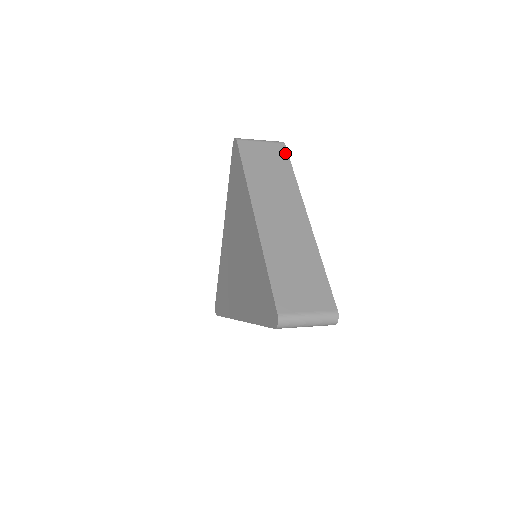
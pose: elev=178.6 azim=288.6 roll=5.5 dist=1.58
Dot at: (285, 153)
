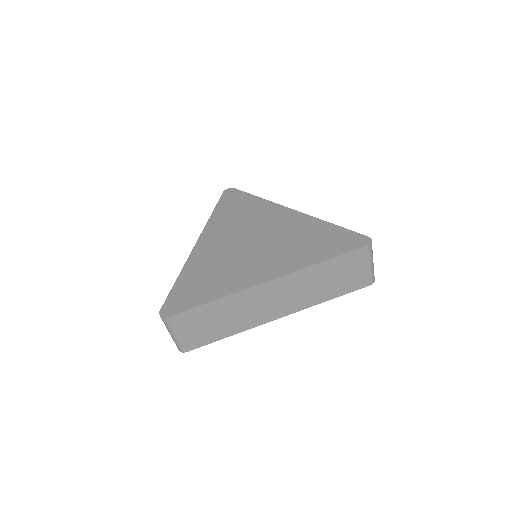
Dot at: occluded
